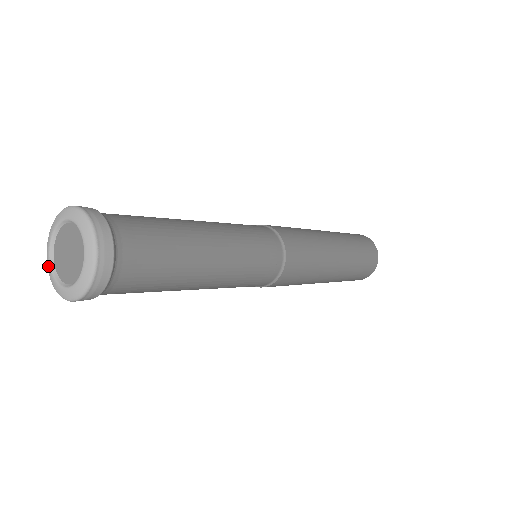
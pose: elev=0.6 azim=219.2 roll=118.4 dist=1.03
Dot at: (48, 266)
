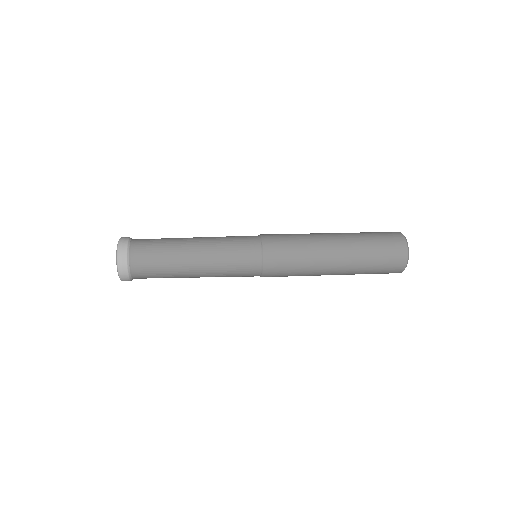
Dot at: occluded
